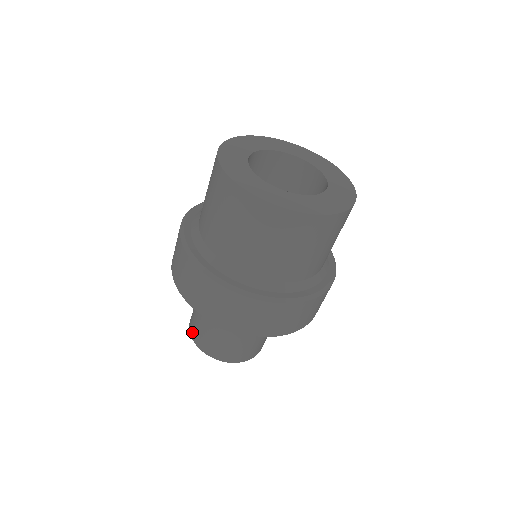
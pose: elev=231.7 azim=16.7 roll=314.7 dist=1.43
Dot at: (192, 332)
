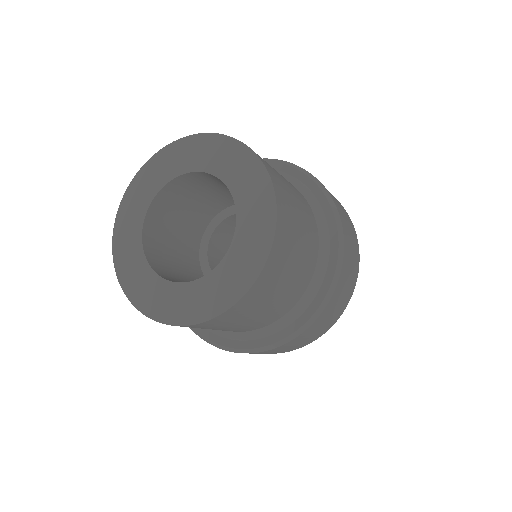
Dot at: occluded
